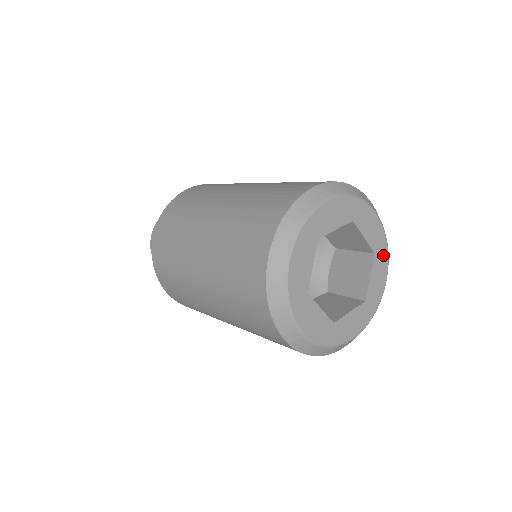
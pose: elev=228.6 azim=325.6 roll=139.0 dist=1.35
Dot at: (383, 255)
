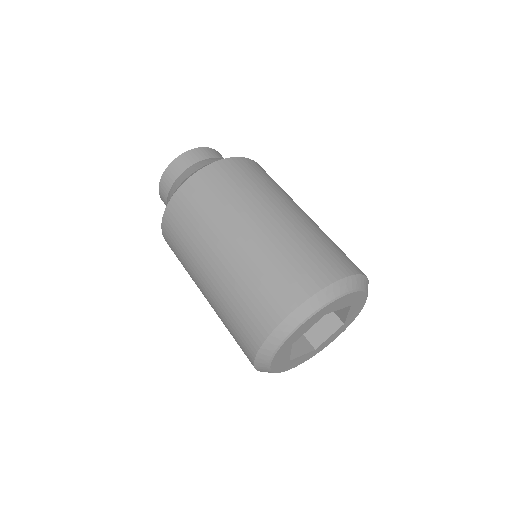
Dot at: (361, 299)
